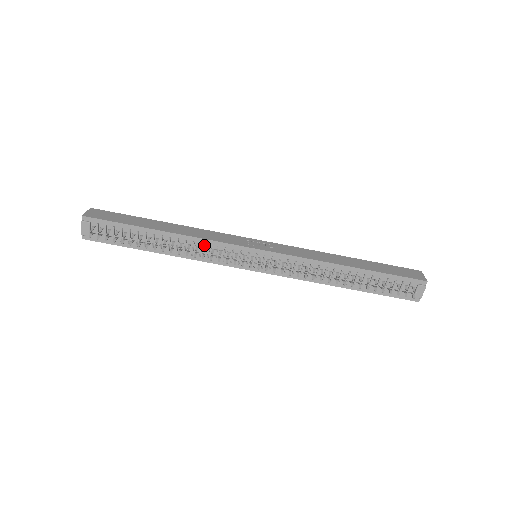
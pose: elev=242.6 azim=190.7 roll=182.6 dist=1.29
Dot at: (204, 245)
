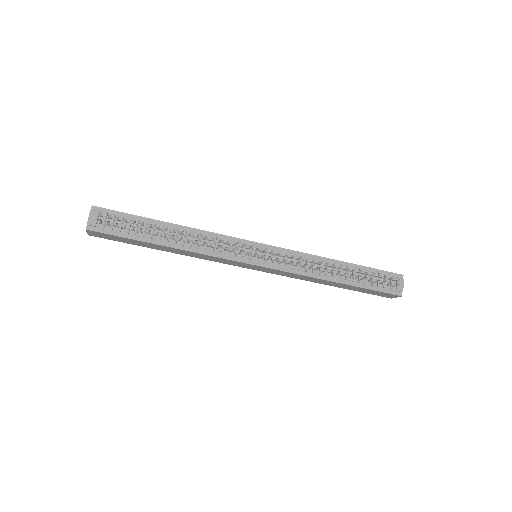
Dot at: (210, 238)
